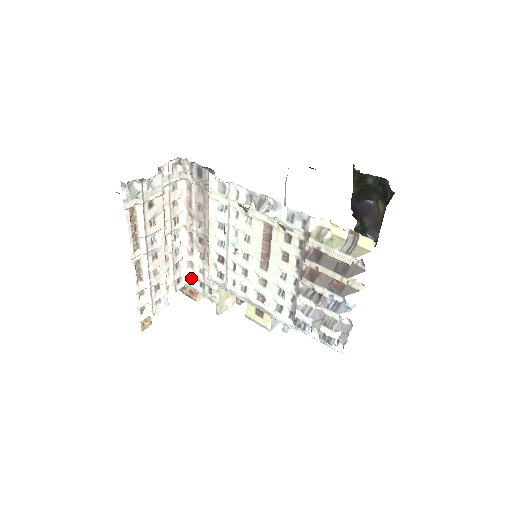
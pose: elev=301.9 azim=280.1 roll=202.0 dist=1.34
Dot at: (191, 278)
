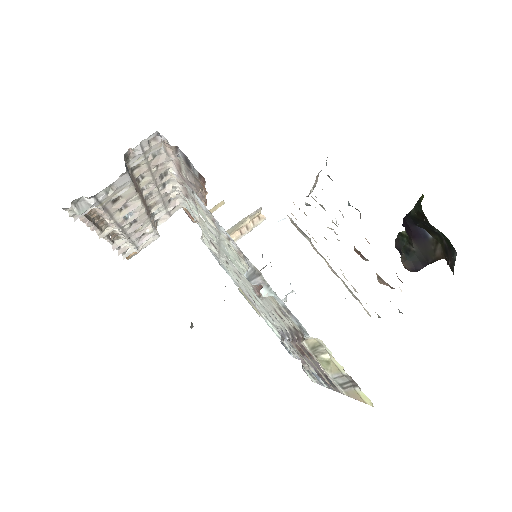
Dot at: occluded
